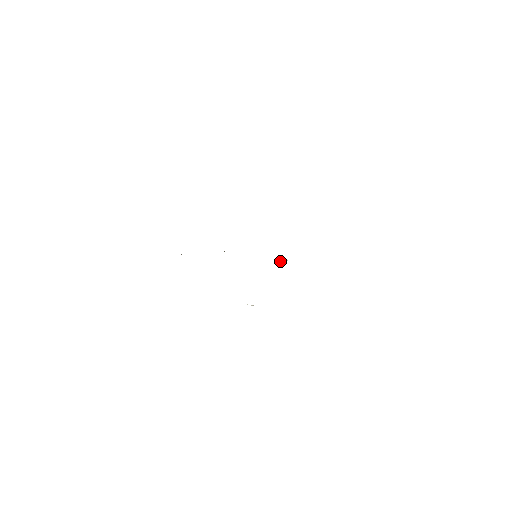
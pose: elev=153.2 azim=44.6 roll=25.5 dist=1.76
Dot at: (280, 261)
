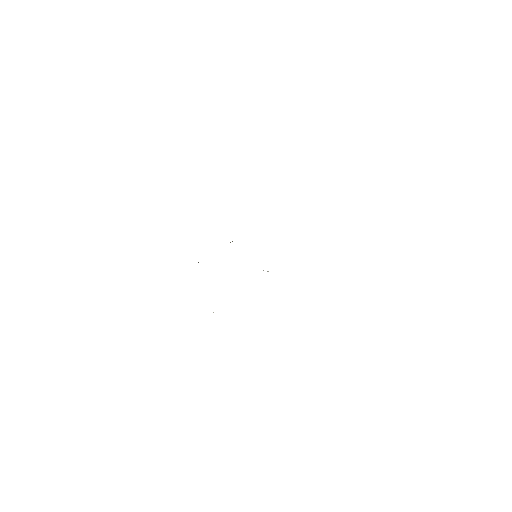
Dot at: occluded
